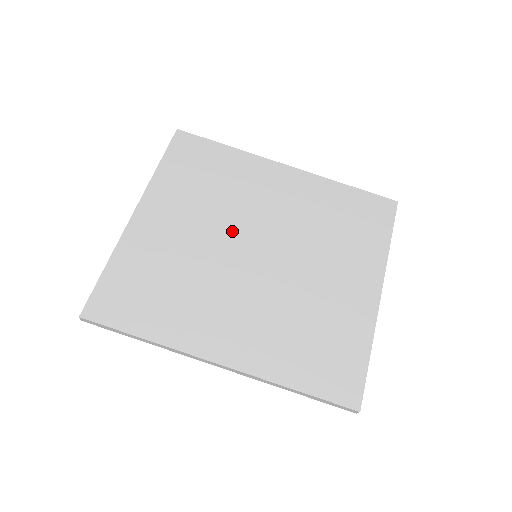
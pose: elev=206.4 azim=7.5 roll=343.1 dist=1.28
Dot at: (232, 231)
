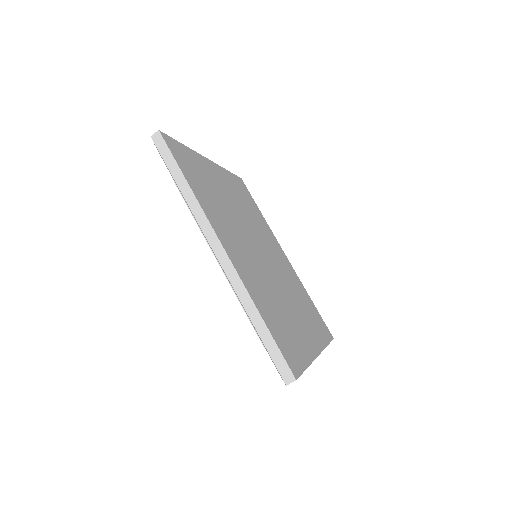
Dot at: (253, 230)
